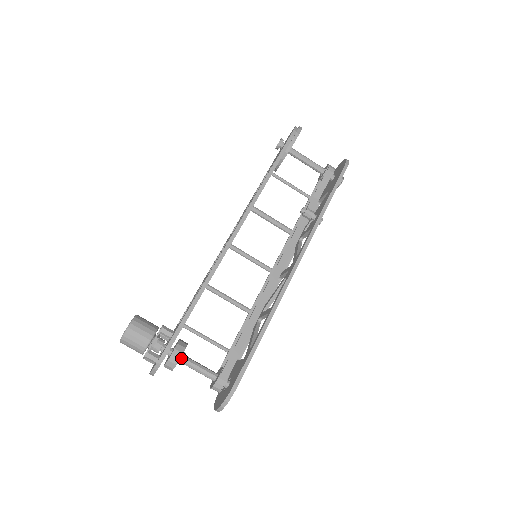
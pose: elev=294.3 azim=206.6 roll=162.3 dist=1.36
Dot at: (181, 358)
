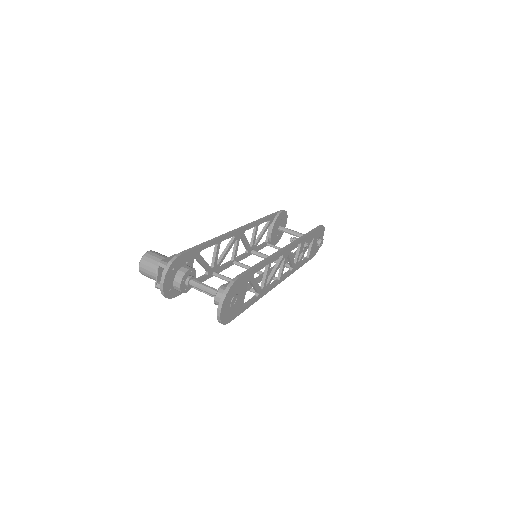
Dot at: (190, 276)
